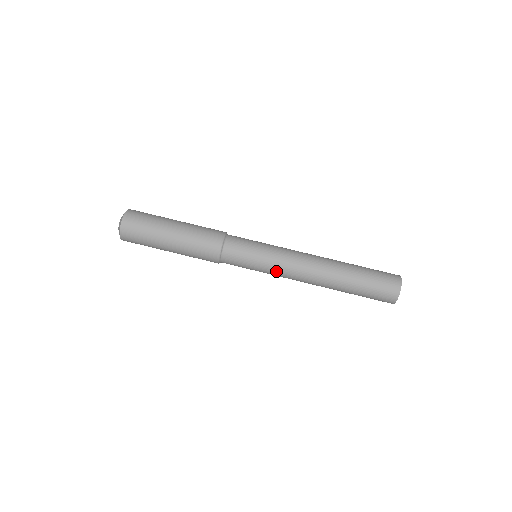
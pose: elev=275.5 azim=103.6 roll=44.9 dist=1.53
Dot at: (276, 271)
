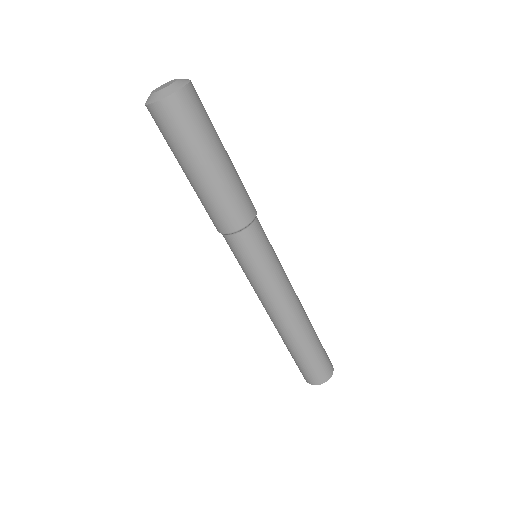
Dot at: (255, 289)
